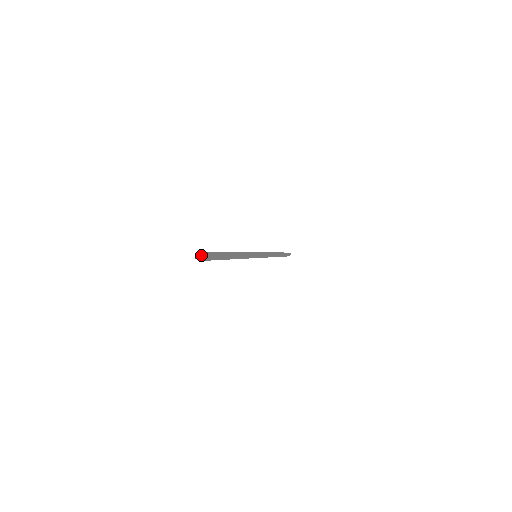
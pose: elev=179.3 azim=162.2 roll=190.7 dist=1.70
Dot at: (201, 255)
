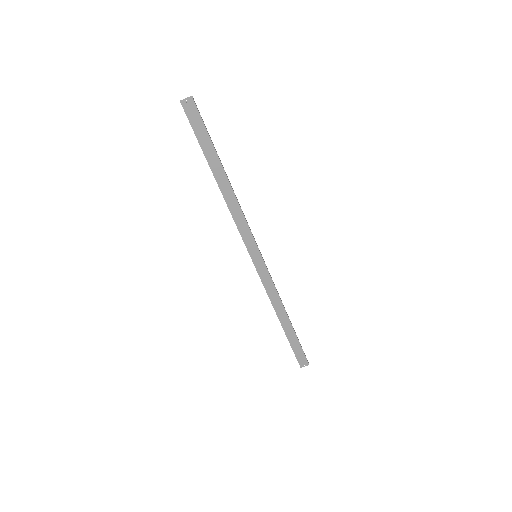
Dot at: (186, 115)
